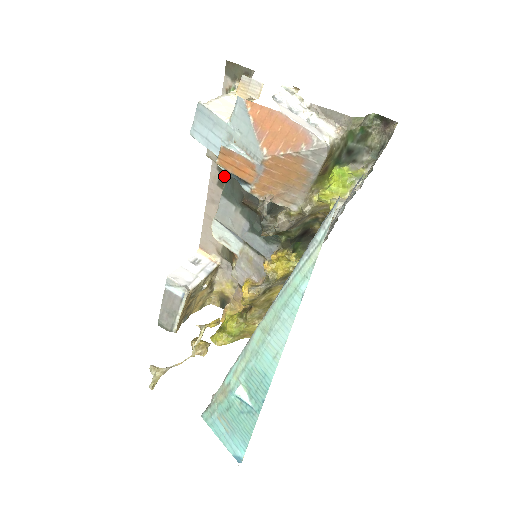
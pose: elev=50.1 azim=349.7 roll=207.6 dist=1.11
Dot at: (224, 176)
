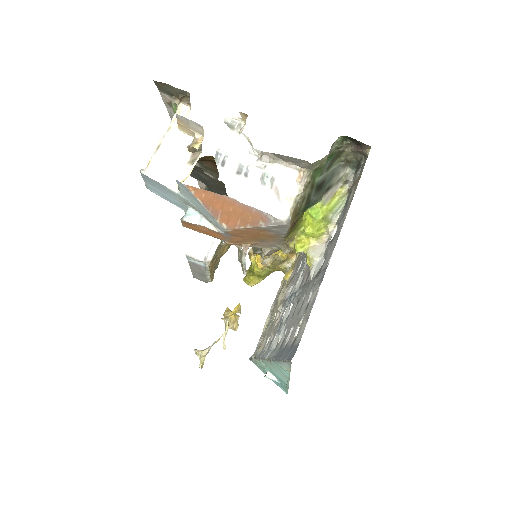
Dot at: (203, 166)
